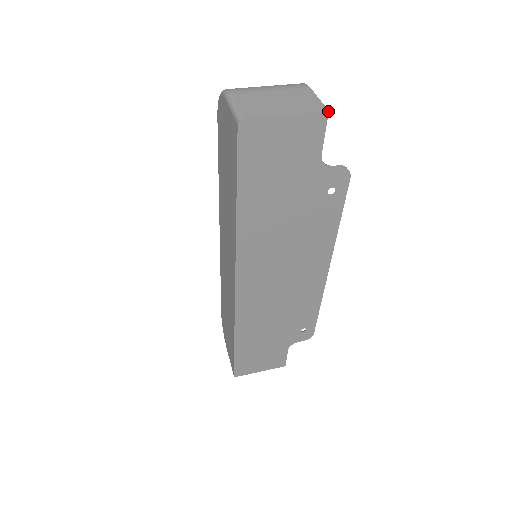
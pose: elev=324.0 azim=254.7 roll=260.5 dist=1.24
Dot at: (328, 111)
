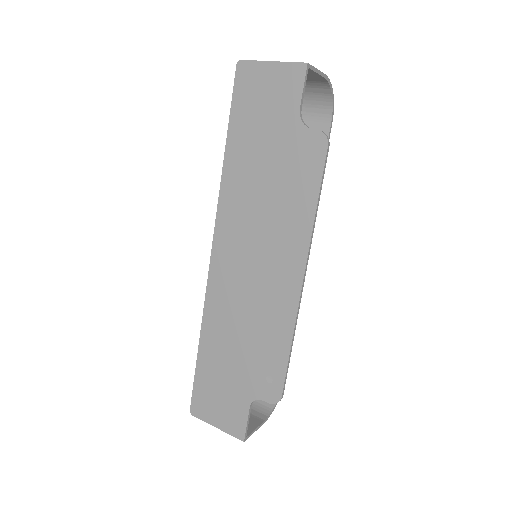
Dot at: (307, 63)
